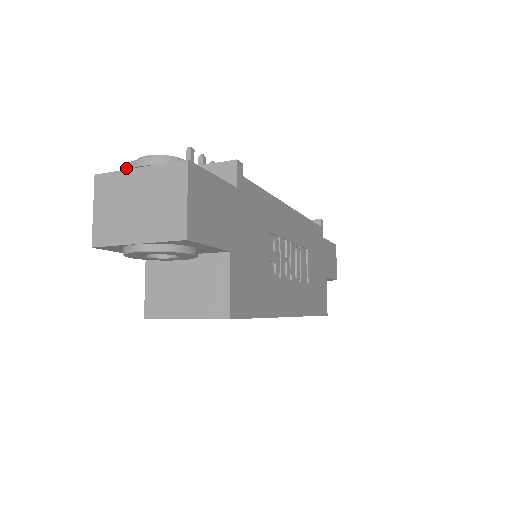
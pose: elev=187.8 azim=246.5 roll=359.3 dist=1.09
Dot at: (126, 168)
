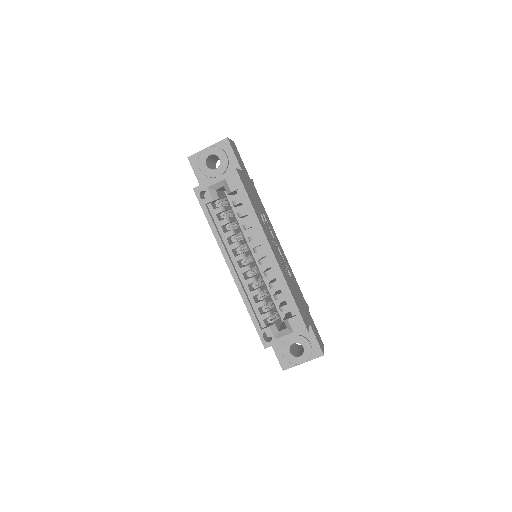
Dot at: occluded
